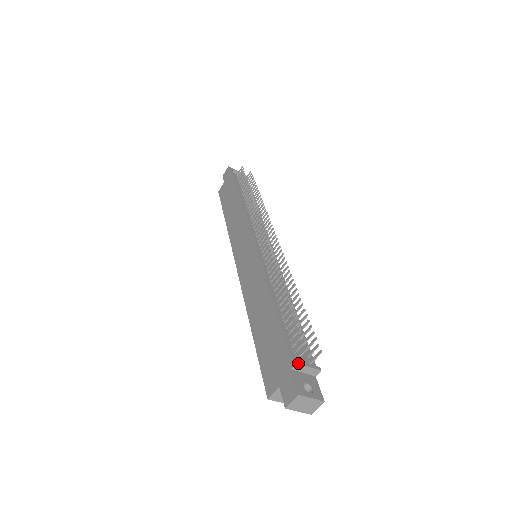
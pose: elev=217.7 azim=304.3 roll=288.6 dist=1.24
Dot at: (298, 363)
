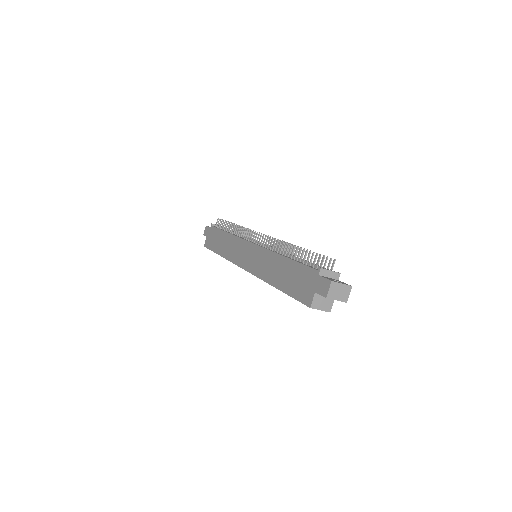
Dot at: (322, 268)
